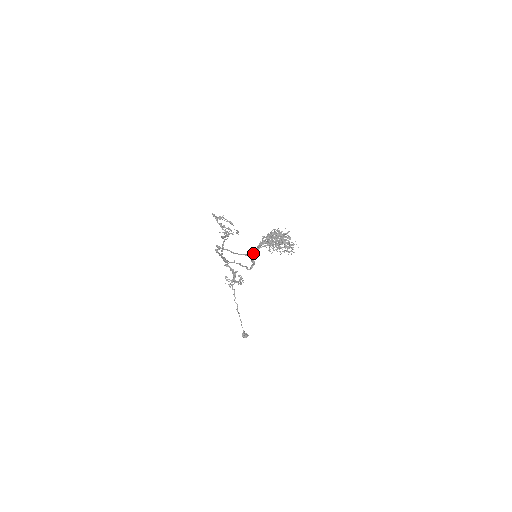
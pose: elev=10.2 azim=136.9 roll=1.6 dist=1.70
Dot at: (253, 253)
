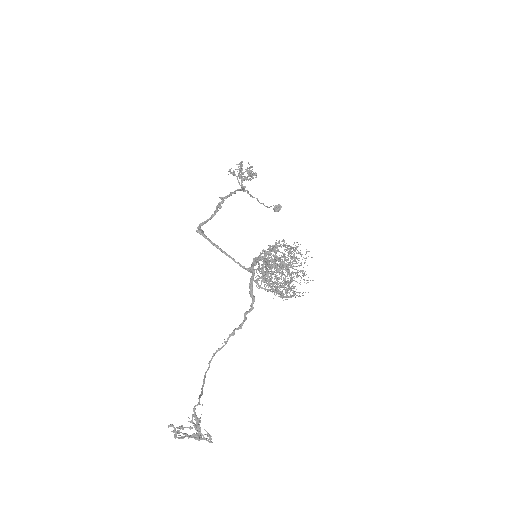
Dot at: (249, 271)
